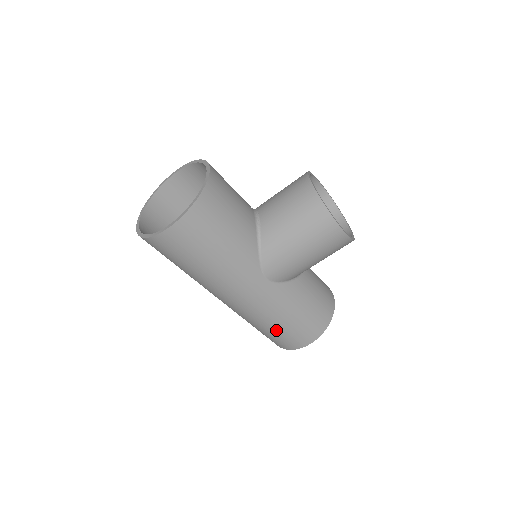
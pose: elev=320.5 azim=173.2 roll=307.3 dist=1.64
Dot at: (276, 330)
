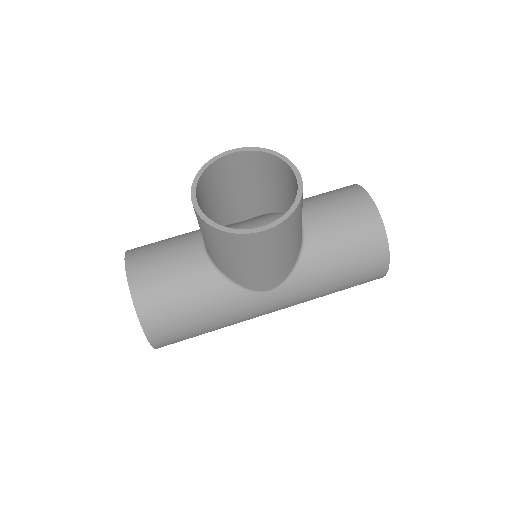
Dot at: (339, 290)
